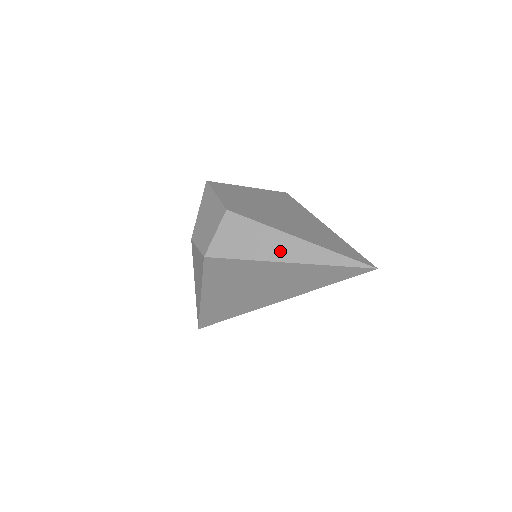
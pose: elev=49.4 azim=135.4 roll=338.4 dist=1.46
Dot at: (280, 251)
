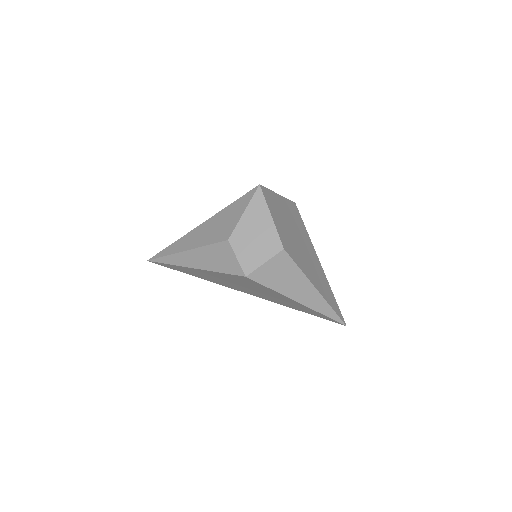
Dot at: (301, 295)
